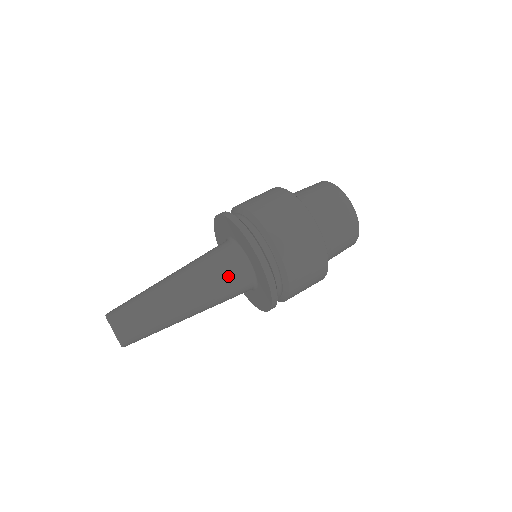
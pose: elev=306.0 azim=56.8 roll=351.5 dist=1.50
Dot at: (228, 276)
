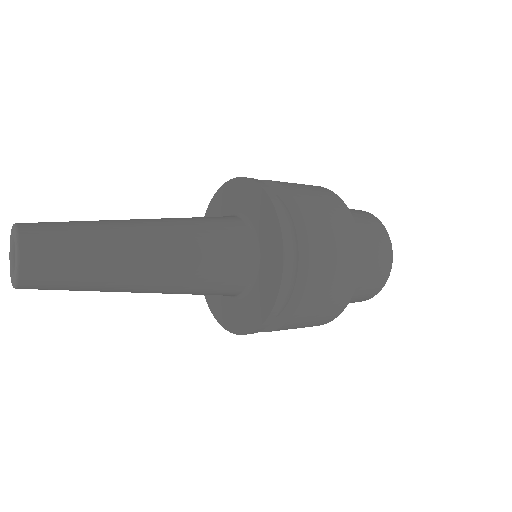
Dot at: (207, 217)
